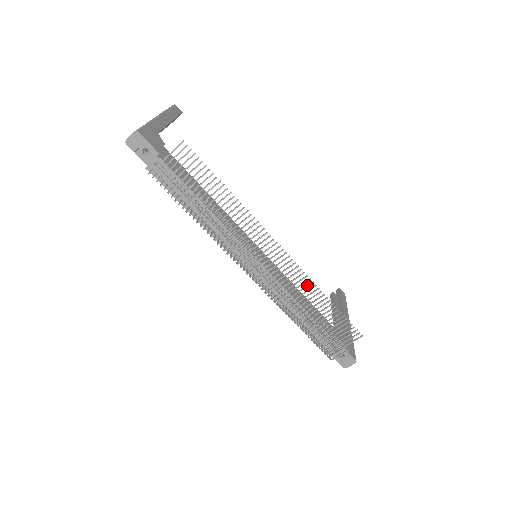
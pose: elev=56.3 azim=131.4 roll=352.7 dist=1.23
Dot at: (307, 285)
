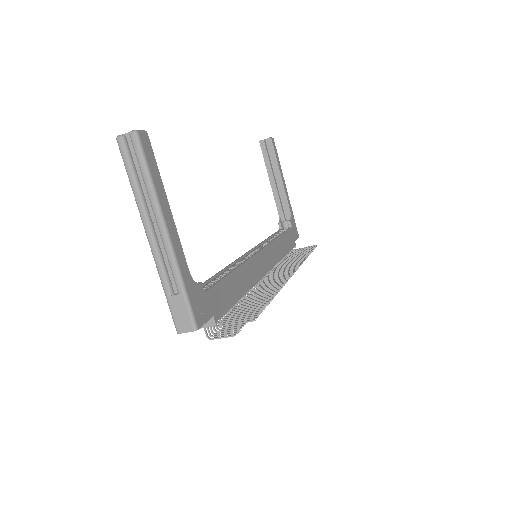
Dot at: (298, 262)
